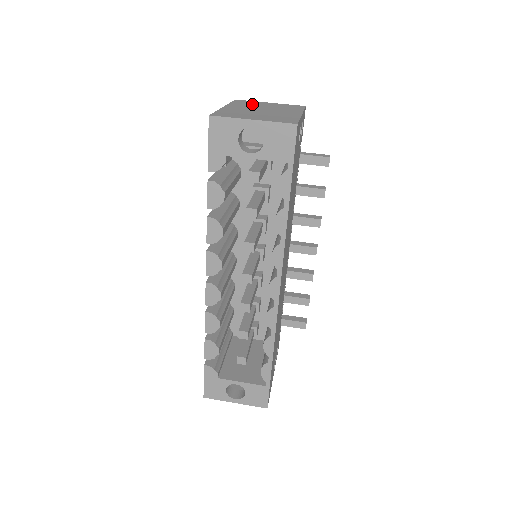
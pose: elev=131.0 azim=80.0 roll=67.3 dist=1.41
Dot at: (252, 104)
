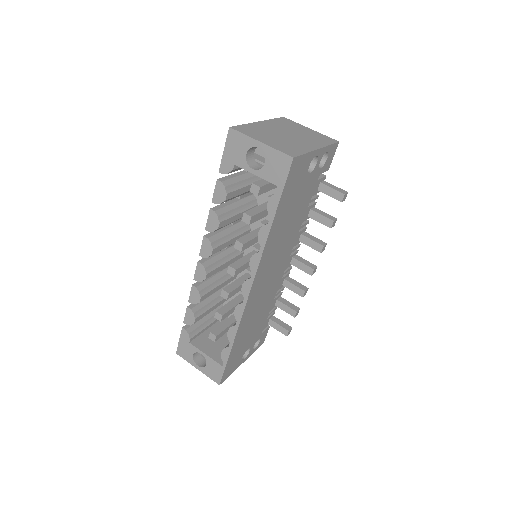
Dot at: (290, 126)
